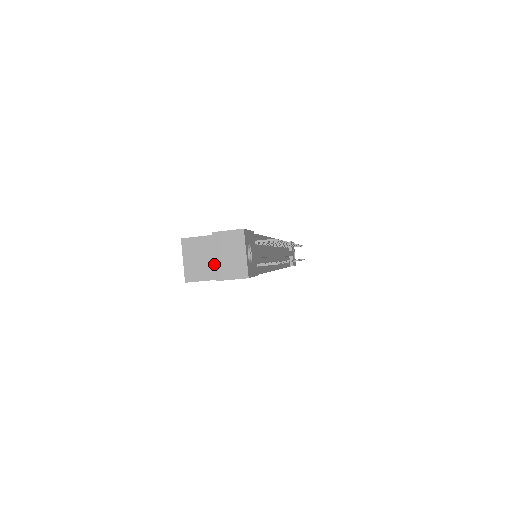
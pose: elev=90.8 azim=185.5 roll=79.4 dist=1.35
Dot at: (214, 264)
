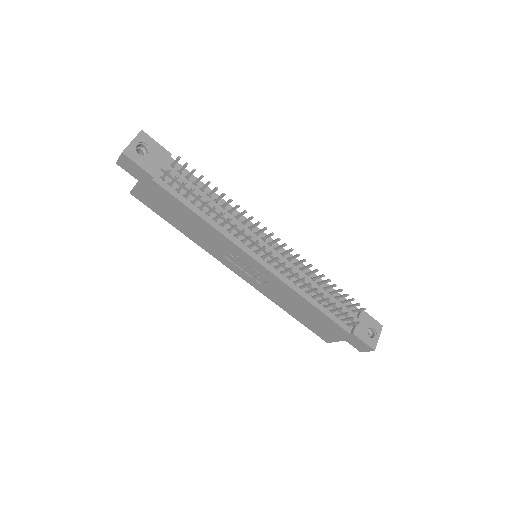
Dot at: occluded
